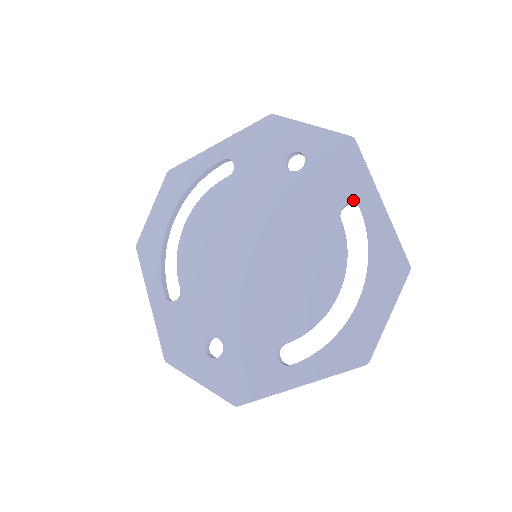
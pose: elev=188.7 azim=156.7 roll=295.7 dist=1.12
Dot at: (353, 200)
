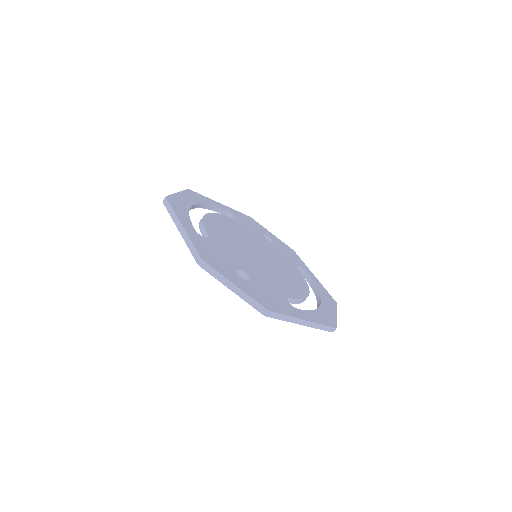
Dot at: (302, 268)
